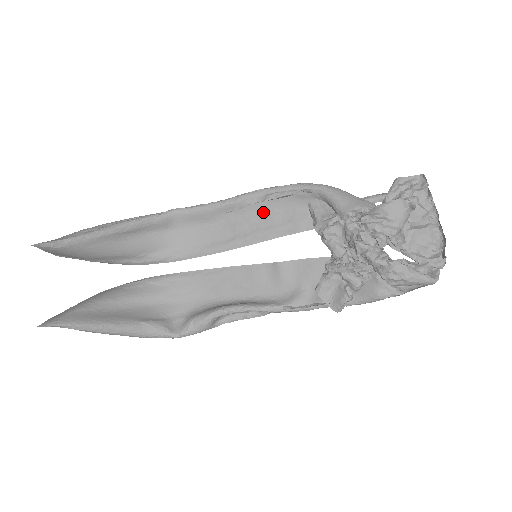
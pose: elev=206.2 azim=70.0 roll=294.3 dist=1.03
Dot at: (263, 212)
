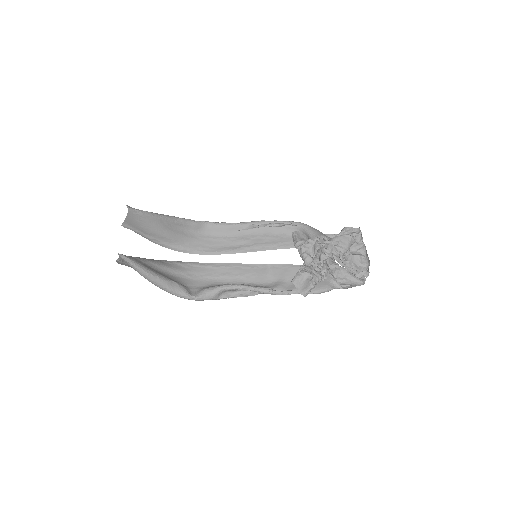
Dot at: (262, 234)
